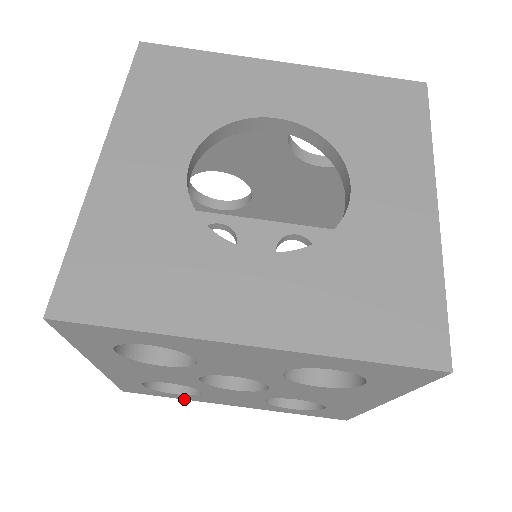
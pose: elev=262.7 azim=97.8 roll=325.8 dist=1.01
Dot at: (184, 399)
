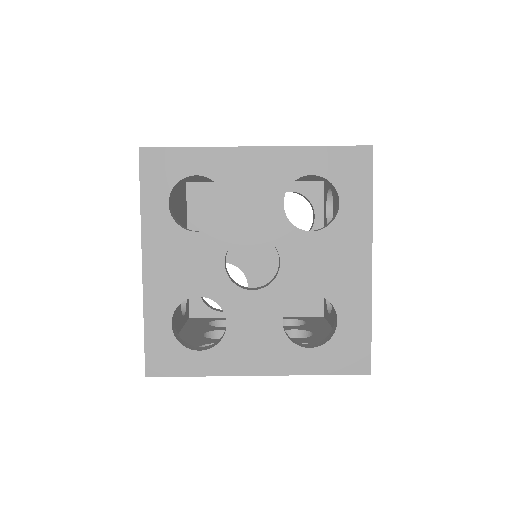
Dot at: occluded
